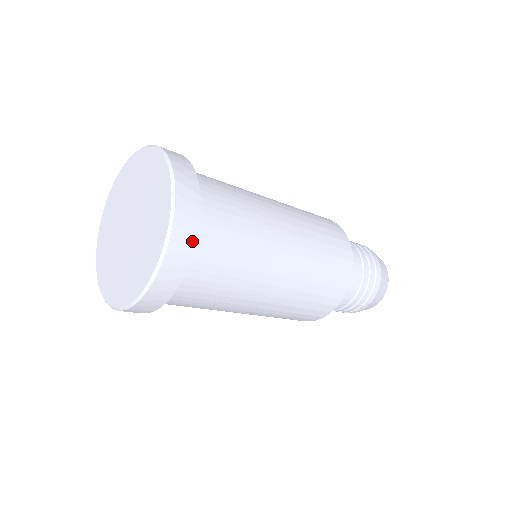
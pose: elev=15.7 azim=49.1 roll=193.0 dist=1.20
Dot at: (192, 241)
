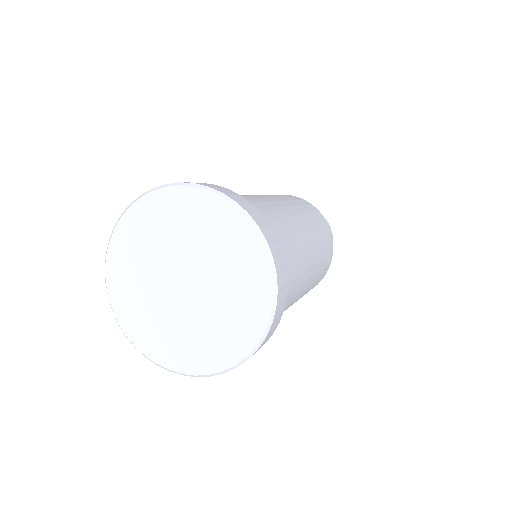
Dot at: occluded
